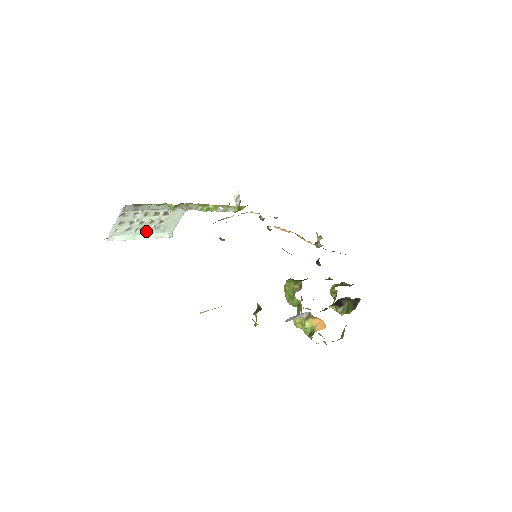
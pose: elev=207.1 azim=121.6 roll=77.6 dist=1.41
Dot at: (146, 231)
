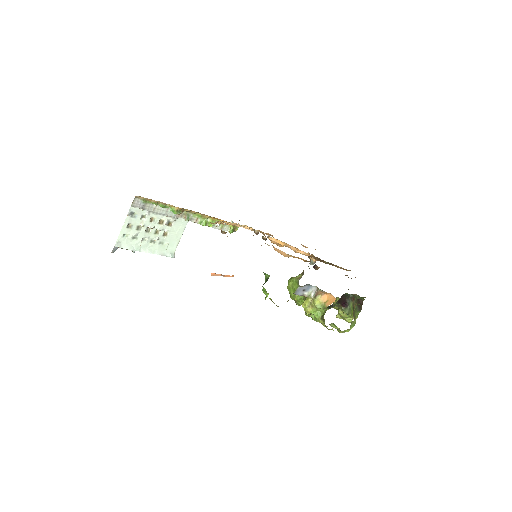
Dot at: (151, 244)
